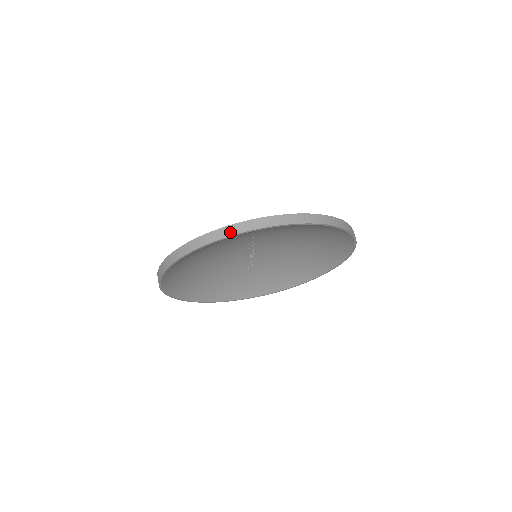
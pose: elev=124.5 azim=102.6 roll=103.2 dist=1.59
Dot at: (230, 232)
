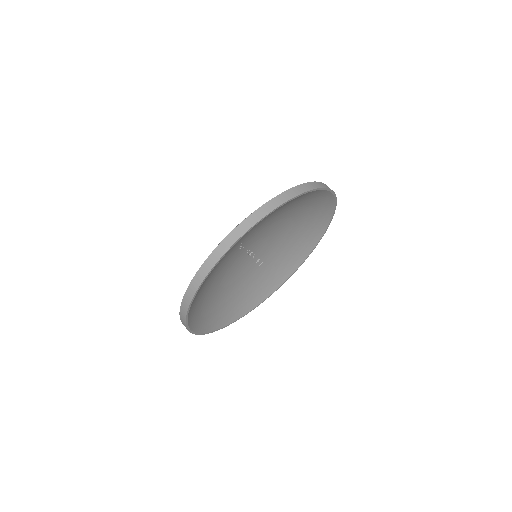
Dot at: (211, 264)
